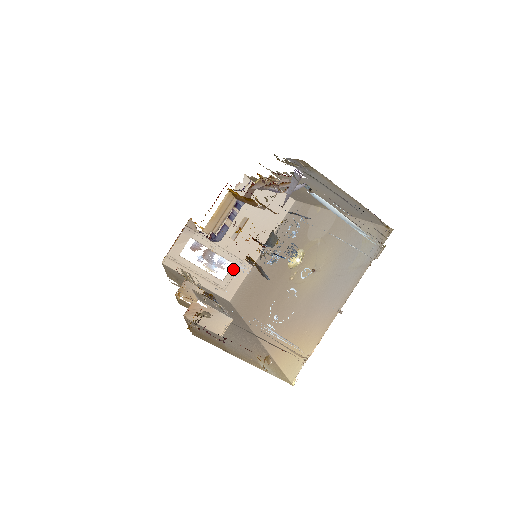
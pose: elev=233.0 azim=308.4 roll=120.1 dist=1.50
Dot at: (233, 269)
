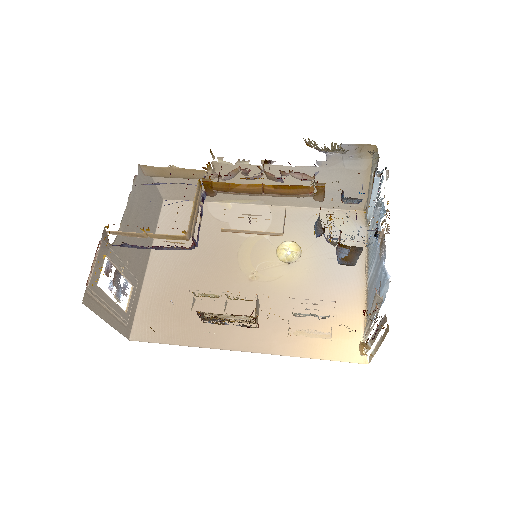
Dot at: (133, 294)
